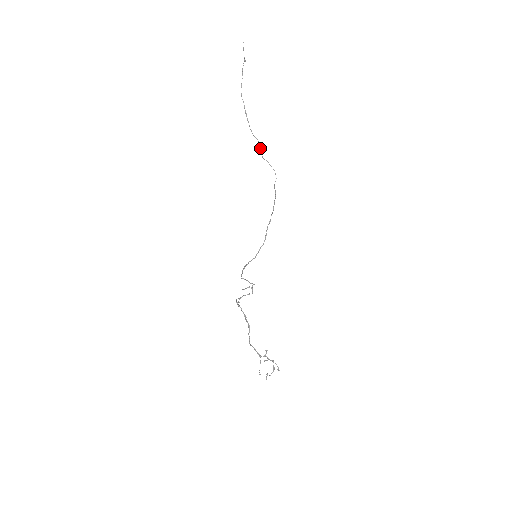
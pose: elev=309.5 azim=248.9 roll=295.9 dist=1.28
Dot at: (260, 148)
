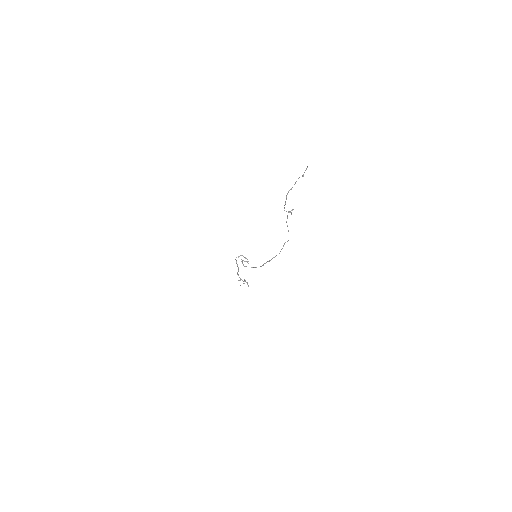
Dot at: (289, 211)
